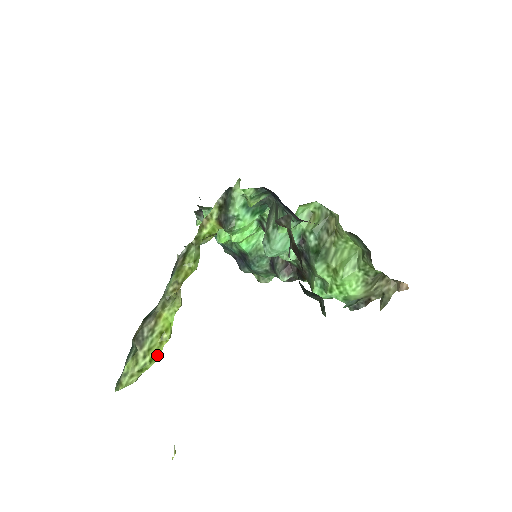
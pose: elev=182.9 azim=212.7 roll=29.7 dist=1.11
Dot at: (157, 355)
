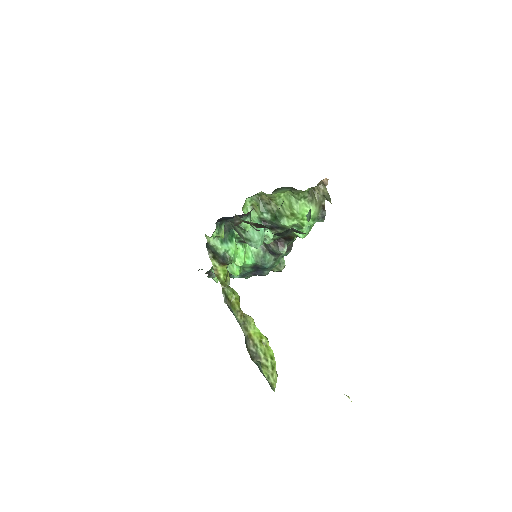
Dot at: (272, 353)
